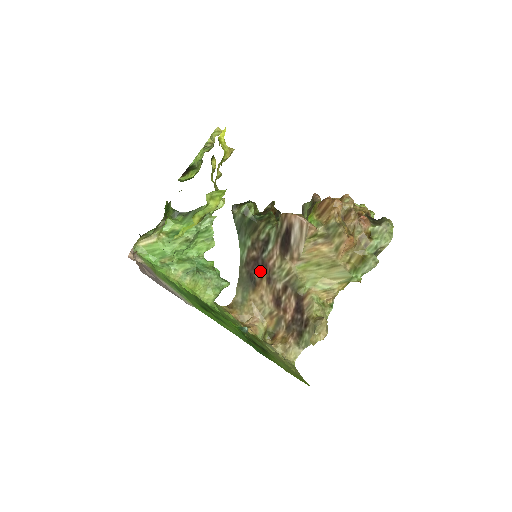
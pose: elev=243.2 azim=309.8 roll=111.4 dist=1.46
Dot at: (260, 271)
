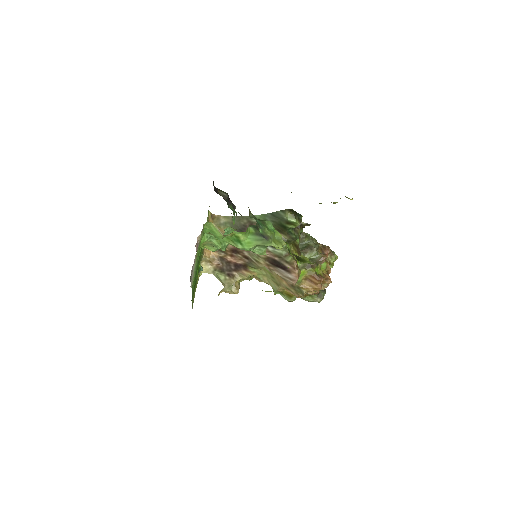
Dot at: occluded
